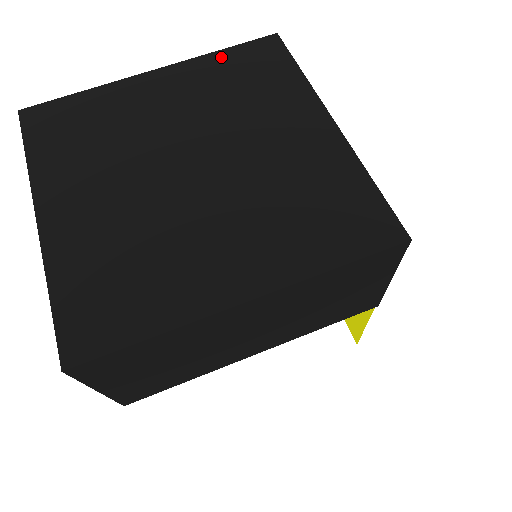
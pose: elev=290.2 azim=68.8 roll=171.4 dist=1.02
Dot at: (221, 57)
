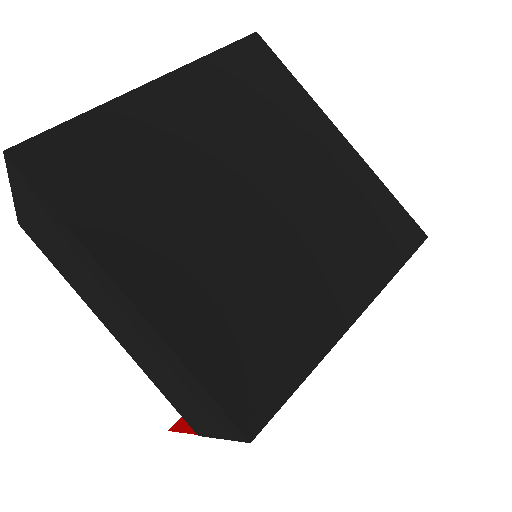
Dot at: (218, 62)
